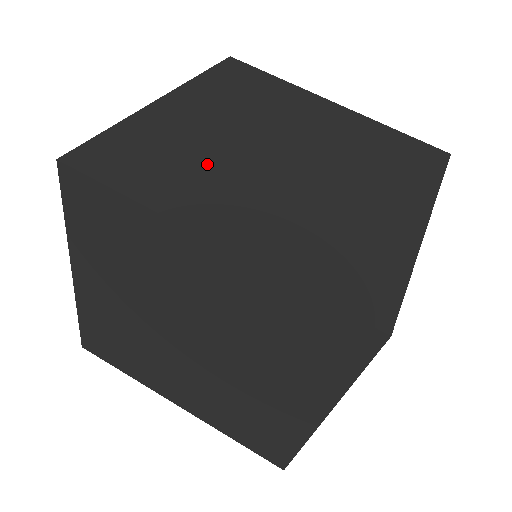
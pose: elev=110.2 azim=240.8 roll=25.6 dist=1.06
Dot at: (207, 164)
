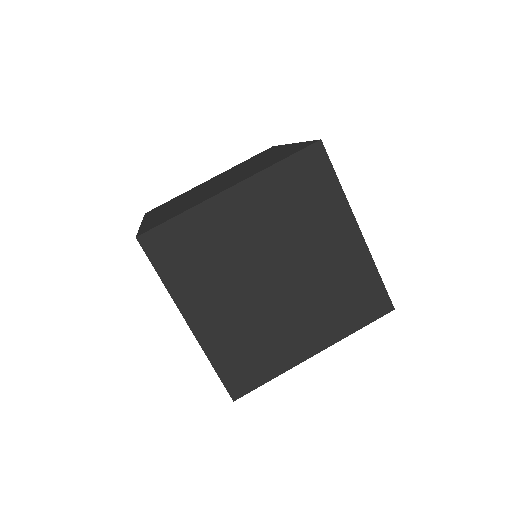
Dot at: (264, 330)
